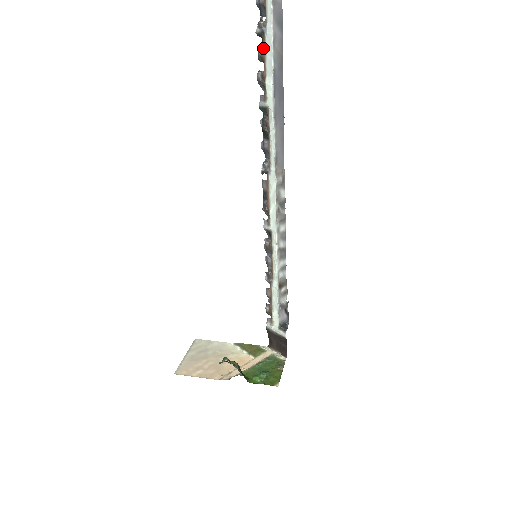
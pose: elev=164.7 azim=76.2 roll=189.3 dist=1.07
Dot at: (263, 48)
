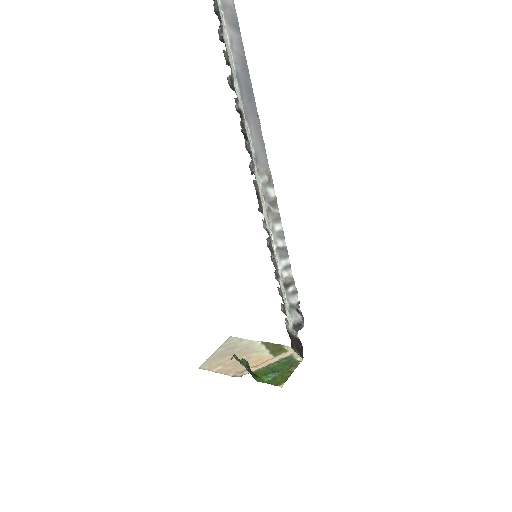
Dot at: (226, 53)
